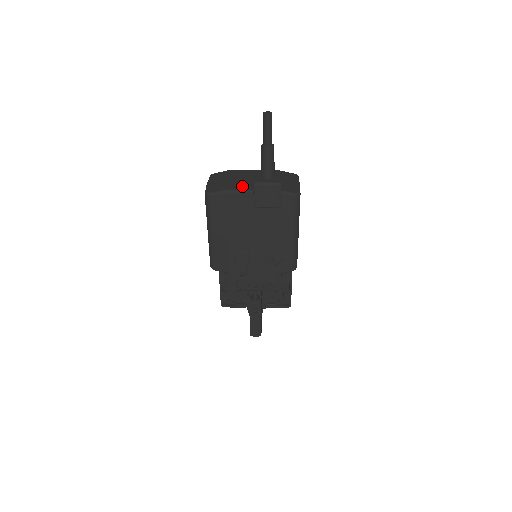
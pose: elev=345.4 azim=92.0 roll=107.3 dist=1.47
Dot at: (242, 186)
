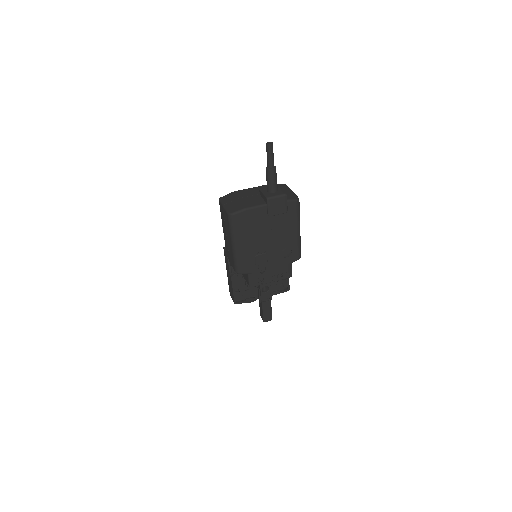
Dot at: (255, 202)
